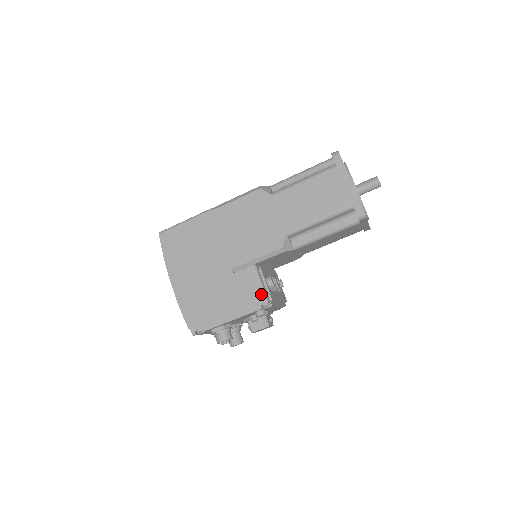
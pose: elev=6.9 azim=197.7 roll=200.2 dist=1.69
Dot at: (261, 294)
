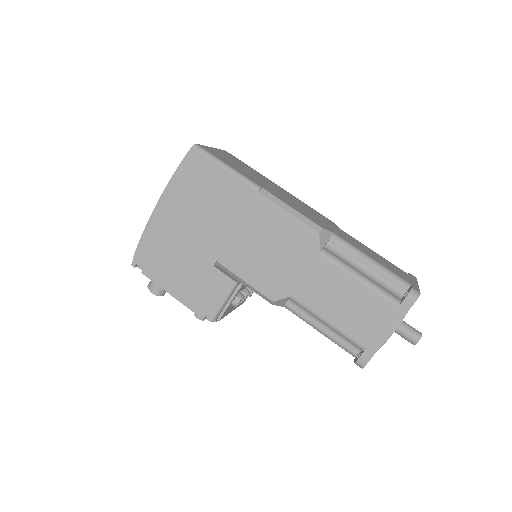
Dot at: (215, 309)
